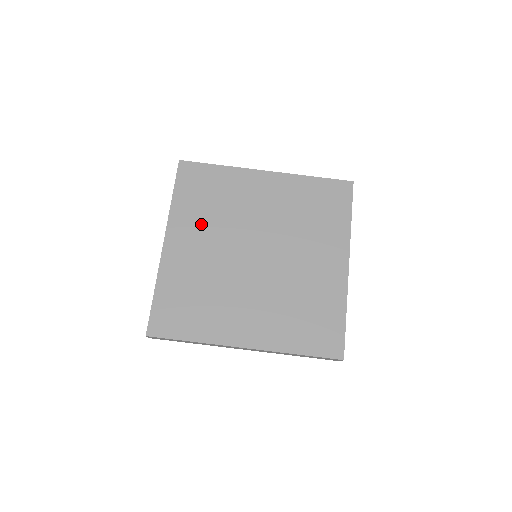
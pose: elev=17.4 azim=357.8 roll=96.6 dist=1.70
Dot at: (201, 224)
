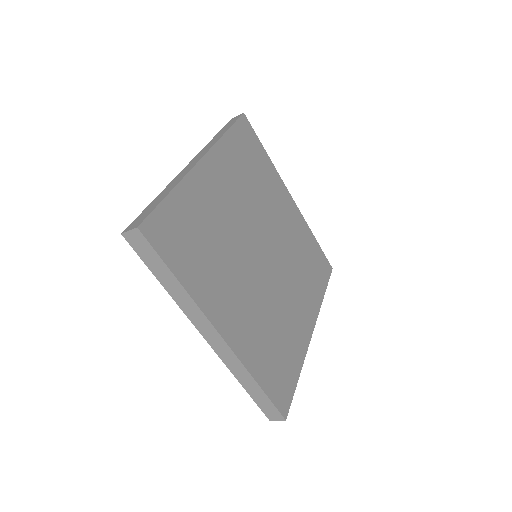
Dot at: (237, 181)
